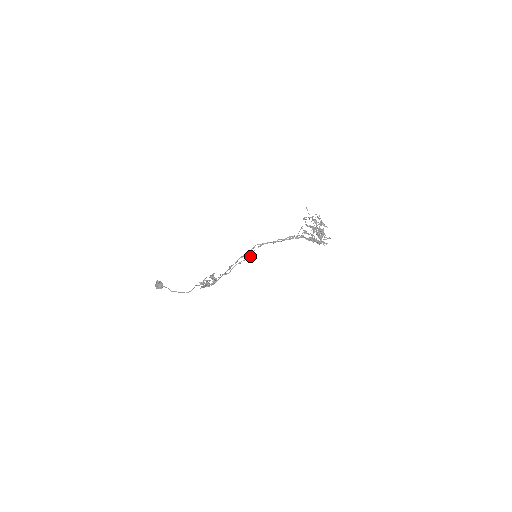
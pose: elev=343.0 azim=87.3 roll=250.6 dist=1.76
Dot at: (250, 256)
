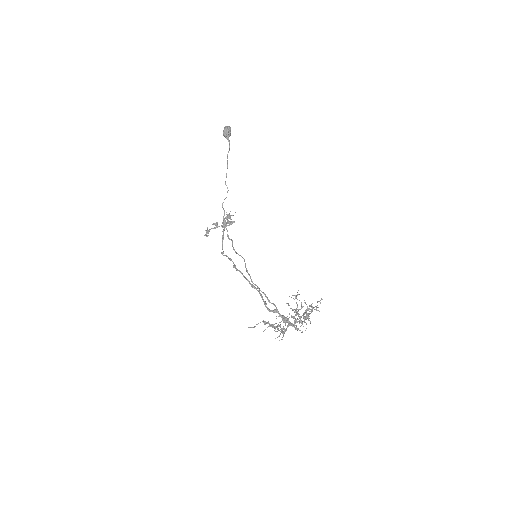
Dot at: (244, 259)
